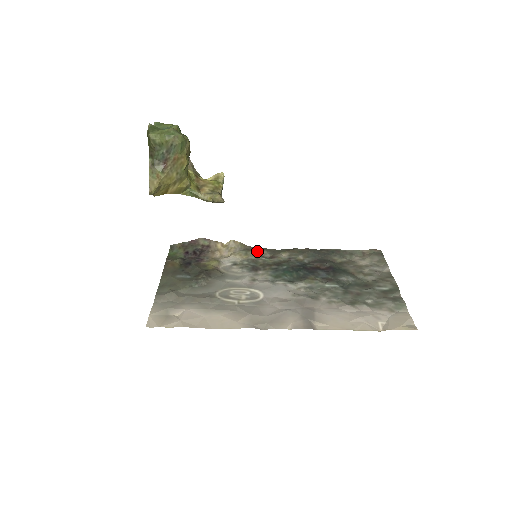
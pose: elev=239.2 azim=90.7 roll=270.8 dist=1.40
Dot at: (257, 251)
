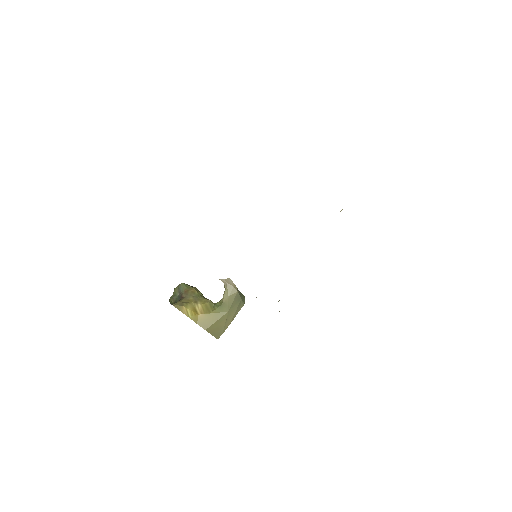
Dot at: occluded
